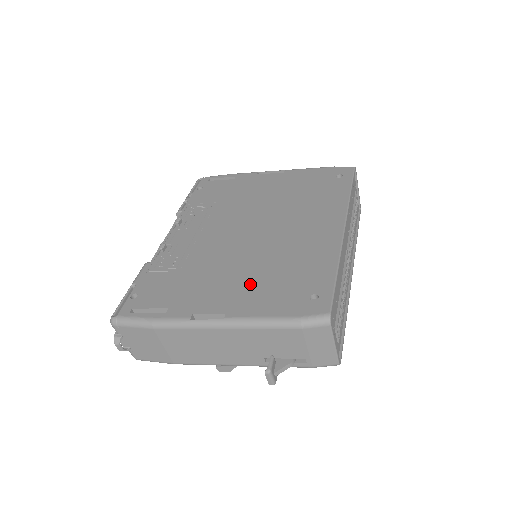
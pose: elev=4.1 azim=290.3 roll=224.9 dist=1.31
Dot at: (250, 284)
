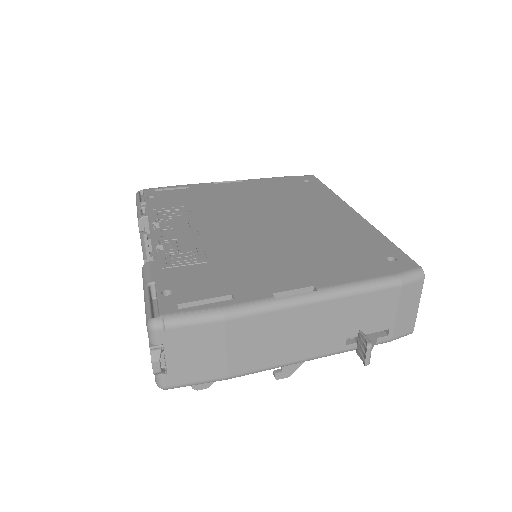
Dot at: (312, 259)
